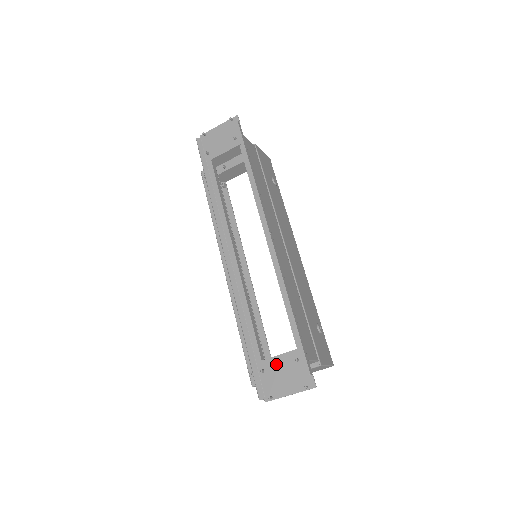
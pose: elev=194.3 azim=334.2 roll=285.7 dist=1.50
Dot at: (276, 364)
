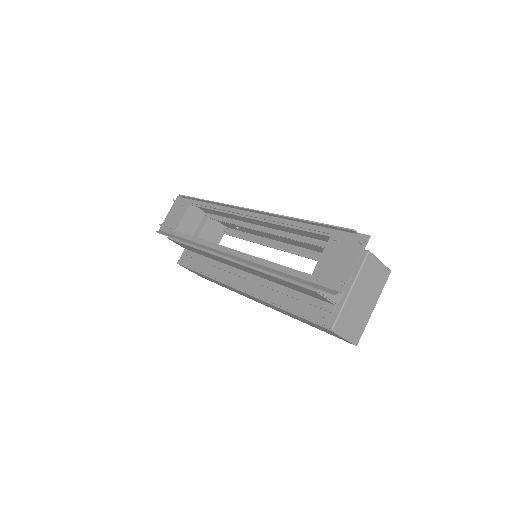
Dot at: (324, 262)
